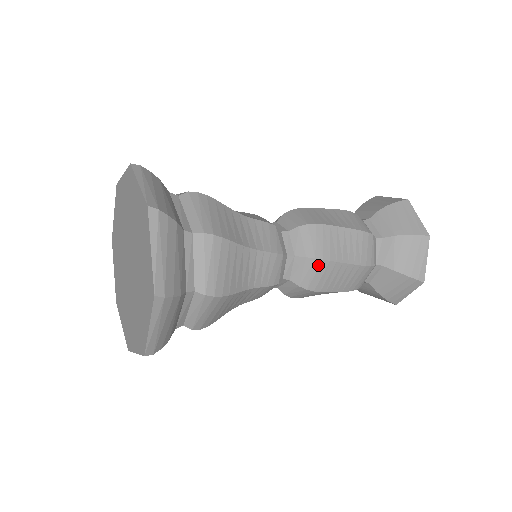
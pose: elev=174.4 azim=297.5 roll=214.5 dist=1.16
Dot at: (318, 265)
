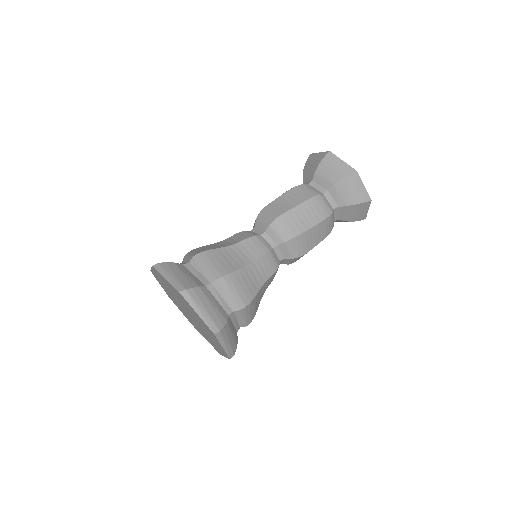
Dot at: (295, 241)
